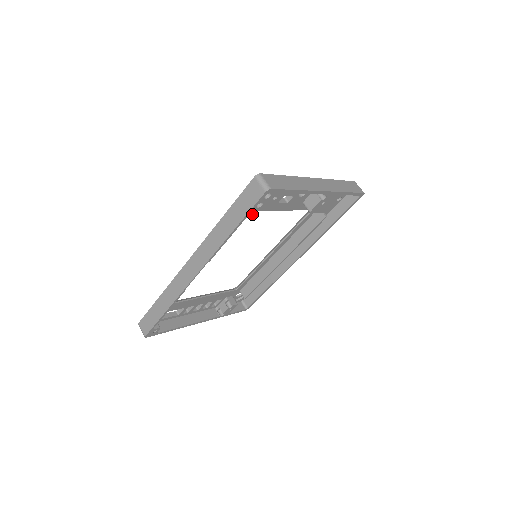
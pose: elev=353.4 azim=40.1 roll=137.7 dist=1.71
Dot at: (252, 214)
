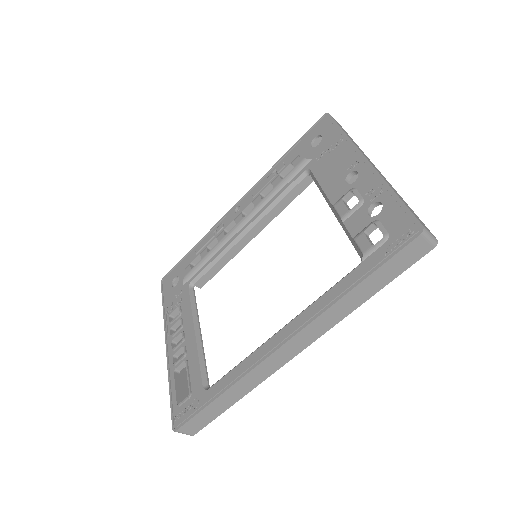
Dot at: occluded
